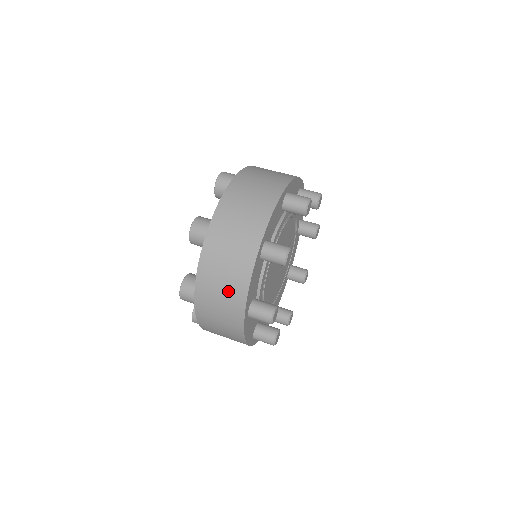
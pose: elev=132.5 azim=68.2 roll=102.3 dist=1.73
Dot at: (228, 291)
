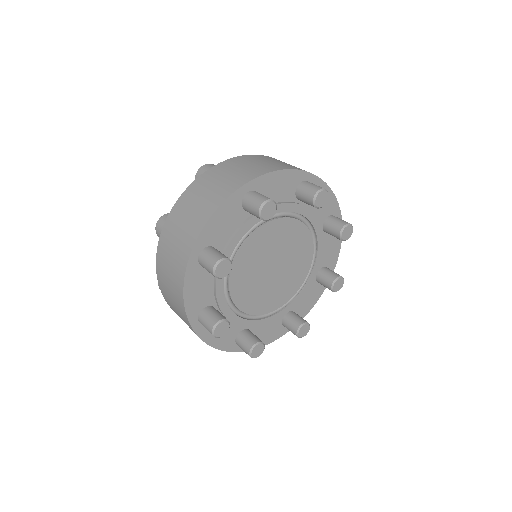
Dot at: (193, 217)
